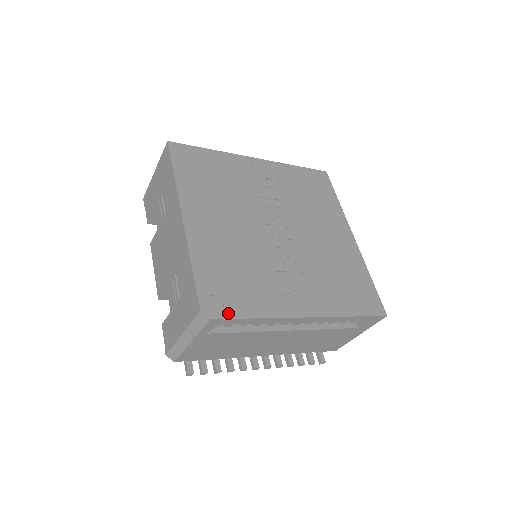
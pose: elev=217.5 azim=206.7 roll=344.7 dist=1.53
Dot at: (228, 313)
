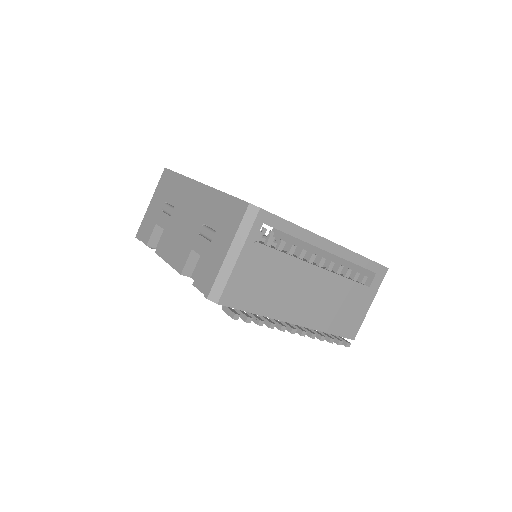
Dot at: (271, 213)
